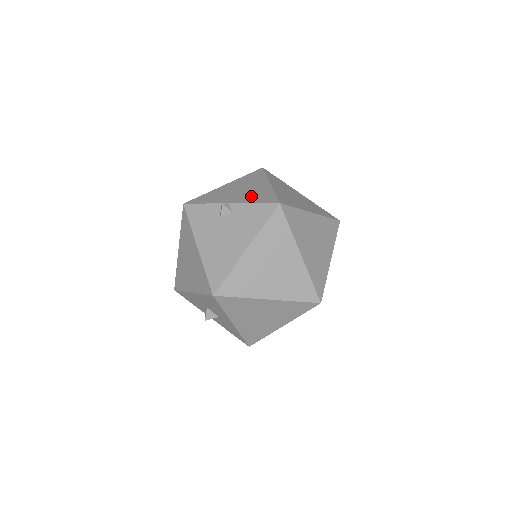
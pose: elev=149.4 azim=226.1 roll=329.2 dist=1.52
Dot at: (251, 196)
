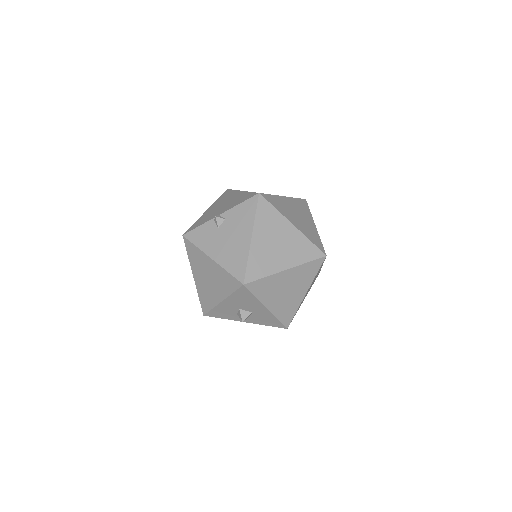
Dot at: (233, 203)
